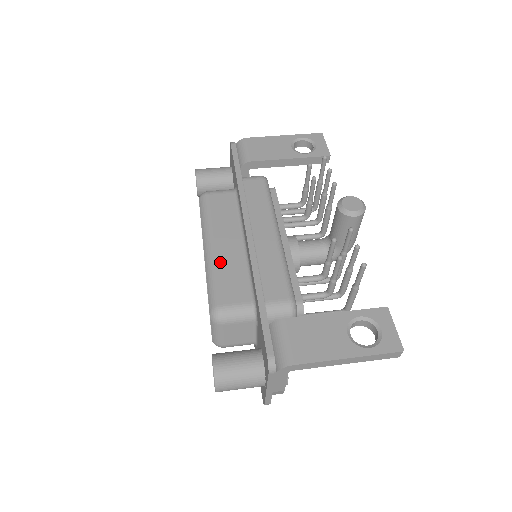
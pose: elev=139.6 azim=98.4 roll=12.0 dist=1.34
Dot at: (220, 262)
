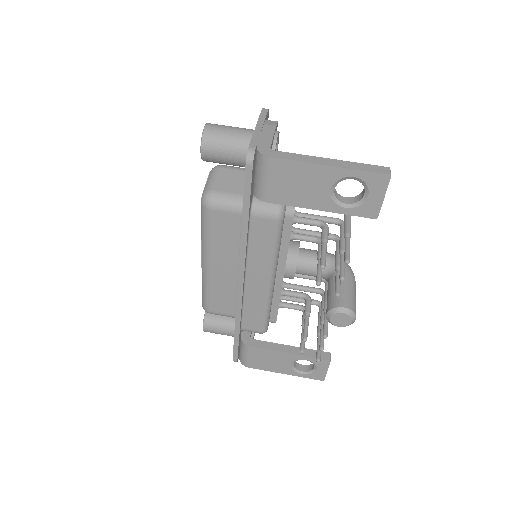
Dot at: (214, 282)
